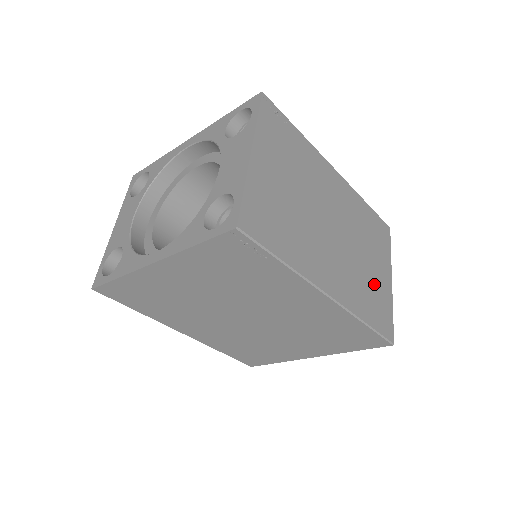
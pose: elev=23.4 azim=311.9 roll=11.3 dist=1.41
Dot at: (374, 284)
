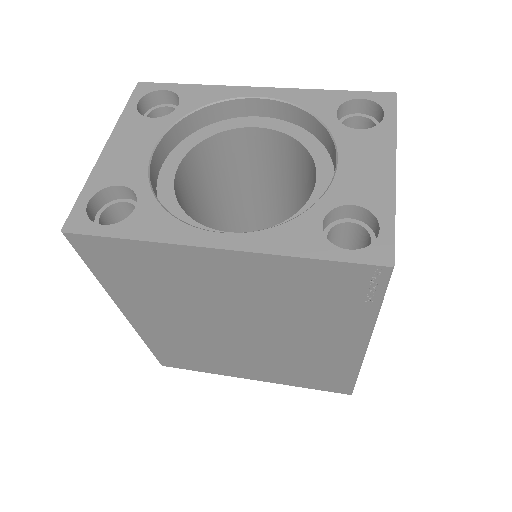
Dot at: occluded
